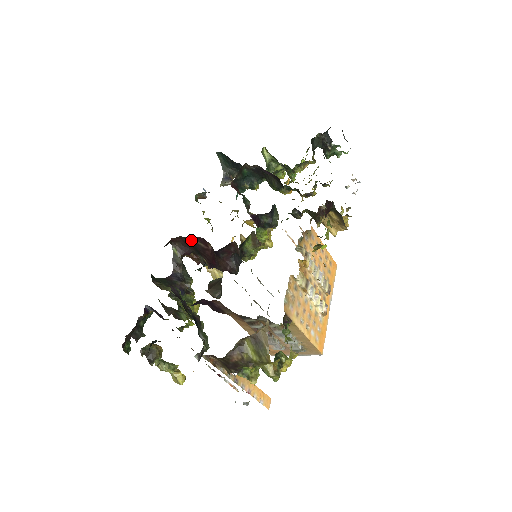
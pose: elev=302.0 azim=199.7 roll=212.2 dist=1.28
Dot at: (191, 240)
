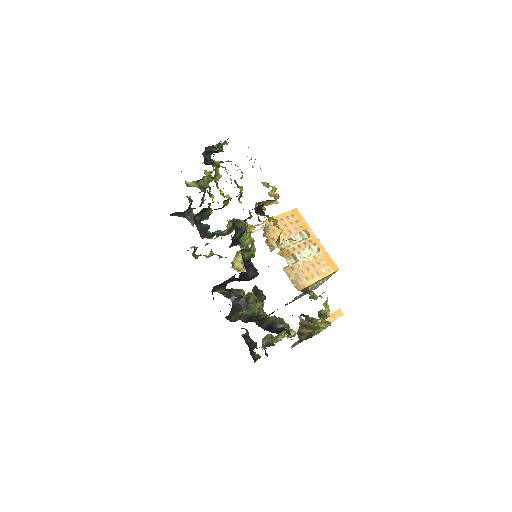
Dot at: occluded
